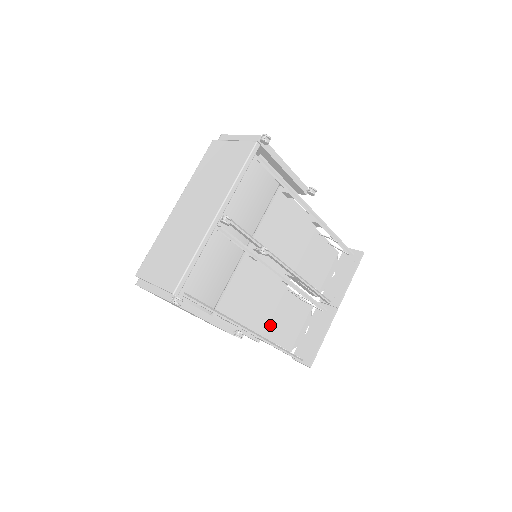
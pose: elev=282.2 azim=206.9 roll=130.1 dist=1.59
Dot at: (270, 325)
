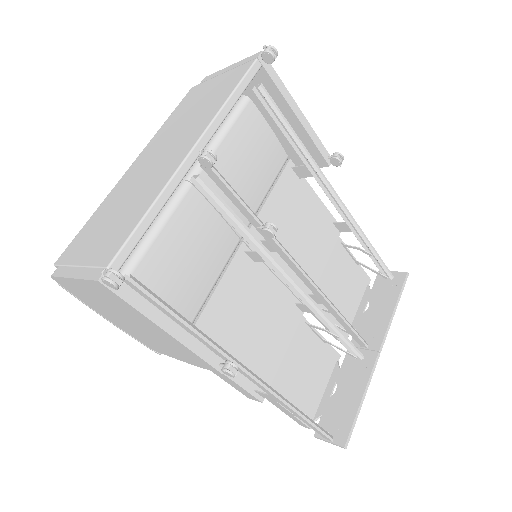
Dot at: (279, 375)
